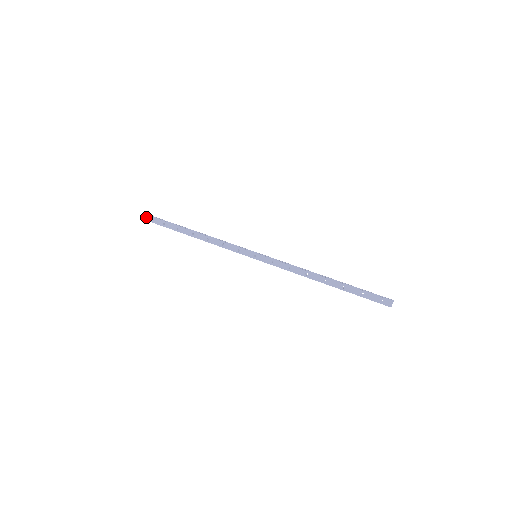
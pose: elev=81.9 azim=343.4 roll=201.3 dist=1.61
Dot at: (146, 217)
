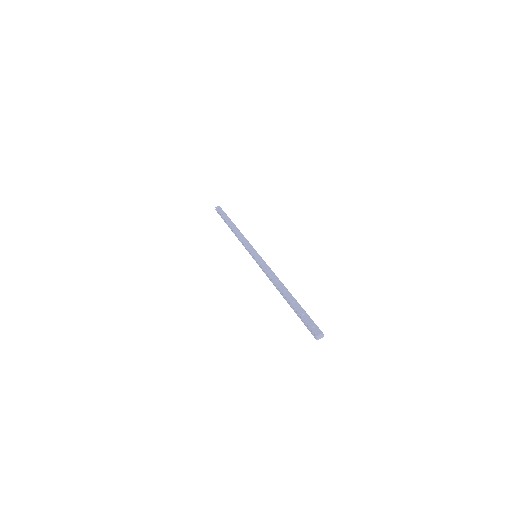
Dot at: (218, 207)
